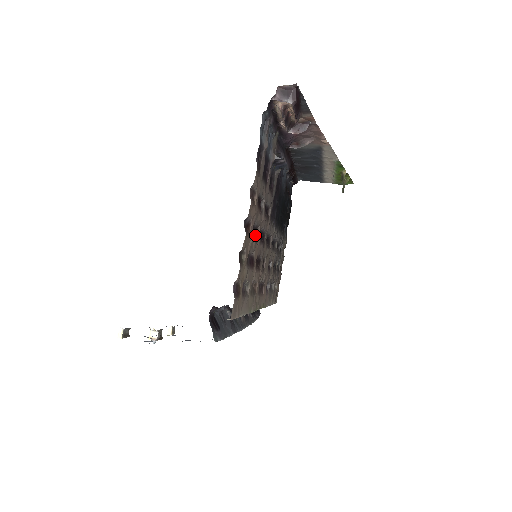
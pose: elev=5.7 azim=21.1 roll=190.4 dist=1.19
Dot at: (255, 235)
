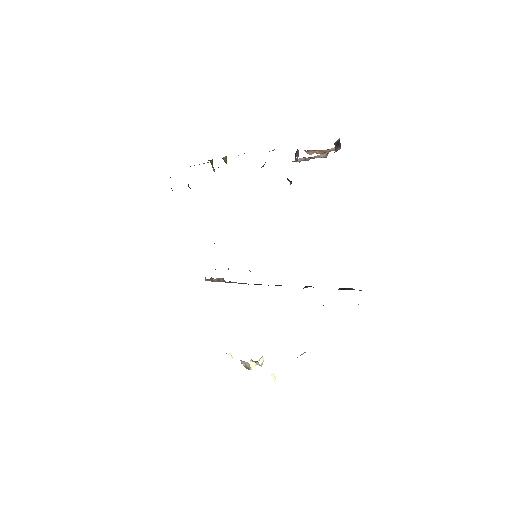
Dot at: occluded
